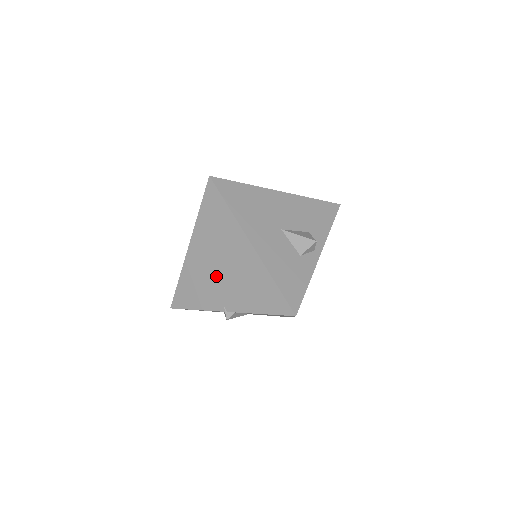
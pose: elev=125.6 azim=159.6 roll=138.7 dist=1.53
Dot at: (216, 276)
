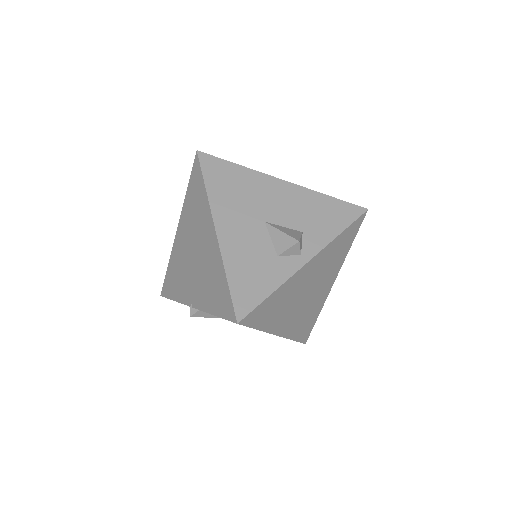
Dot at: (189, 264)
